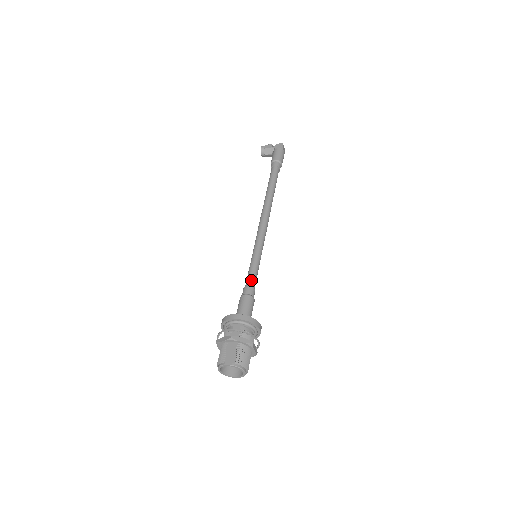
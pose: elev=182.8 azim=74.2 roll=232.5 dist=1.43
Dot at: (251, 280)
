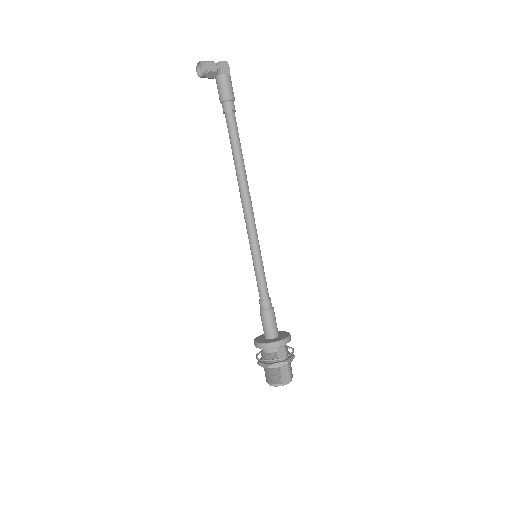
Dot at: (267, 290)
